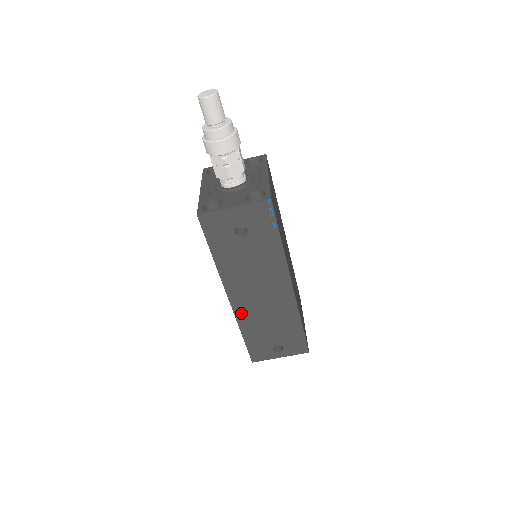
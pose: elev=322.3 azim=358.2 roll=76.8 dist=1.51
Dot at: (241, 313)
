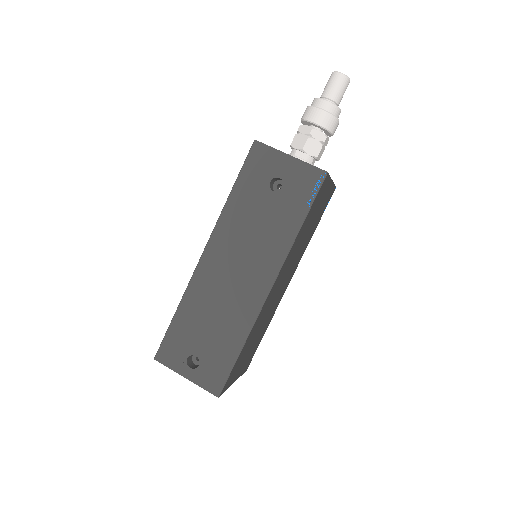
Dot at: (199, 281)
